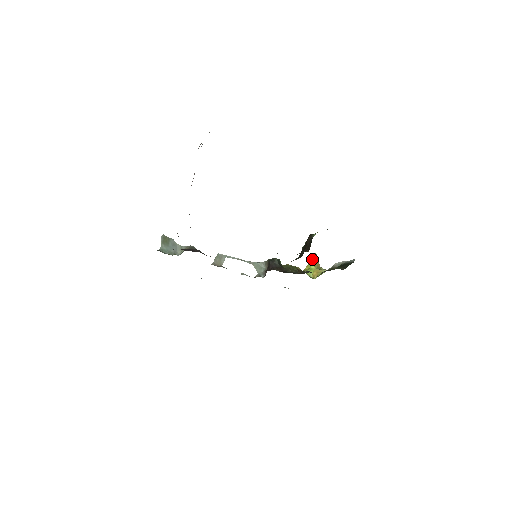
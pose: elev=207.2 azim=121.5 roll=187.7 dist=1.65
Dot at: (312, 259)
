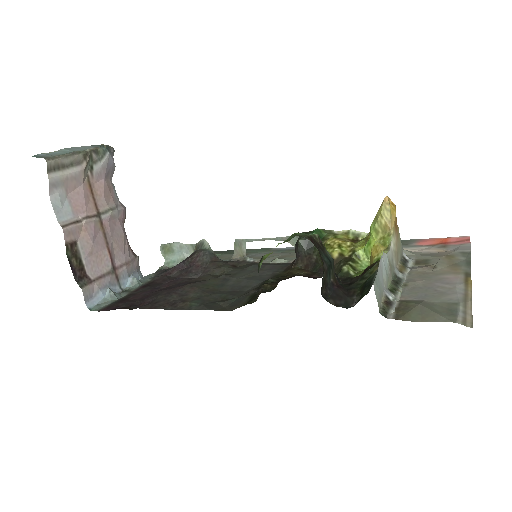
Dot at: occluded
